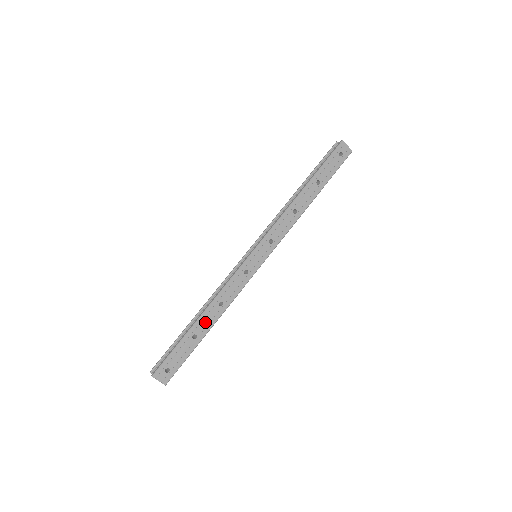
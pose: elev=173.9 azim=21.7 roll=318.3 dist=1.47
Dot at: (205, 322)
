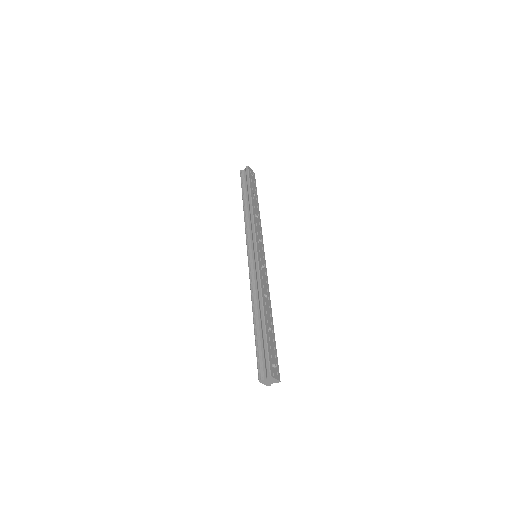
Dot at: (268, 314)
